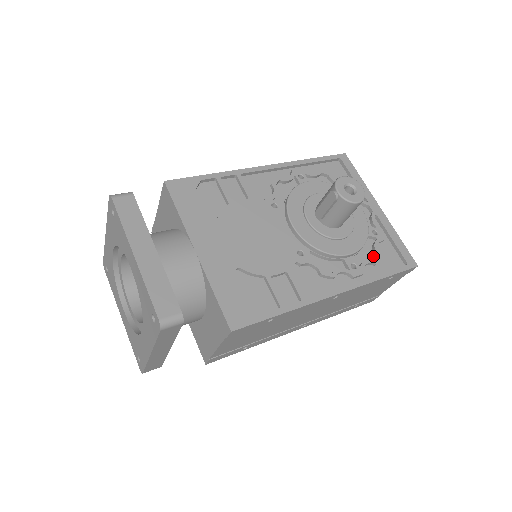
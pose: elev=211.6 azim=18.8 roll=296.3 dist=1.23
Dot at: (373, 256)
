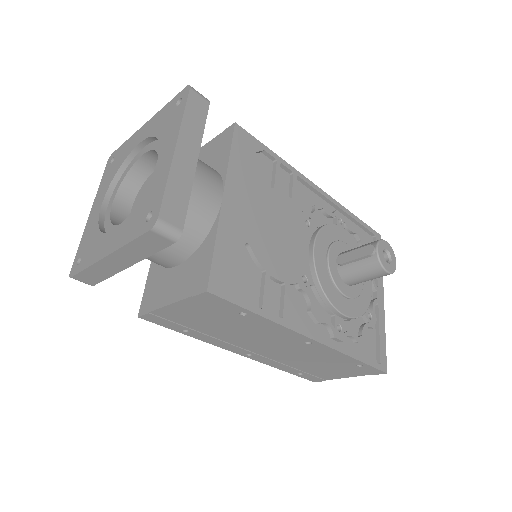
Dot at: (357, 334)
